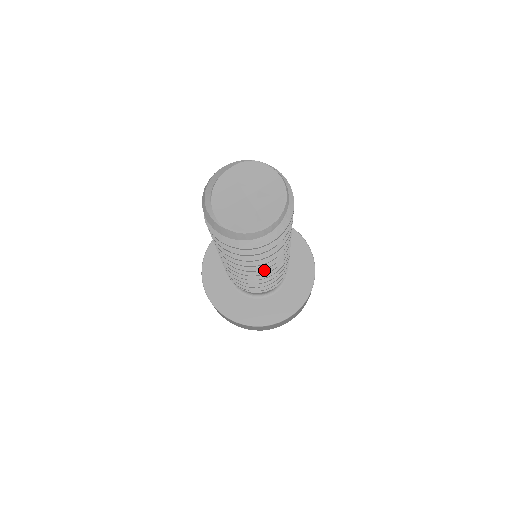
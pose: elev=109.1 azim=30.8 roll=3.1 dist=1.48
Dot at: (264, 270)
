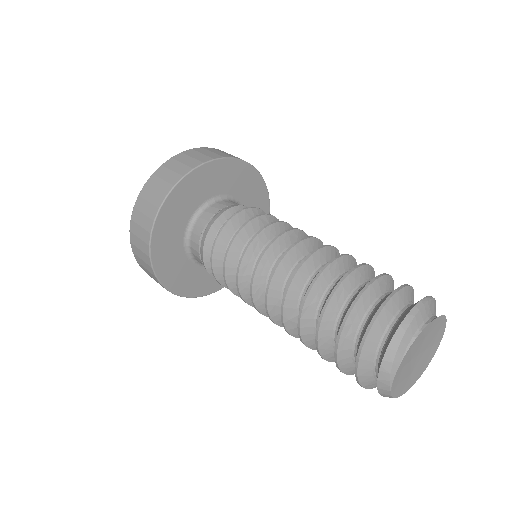
Dot at: occluded
